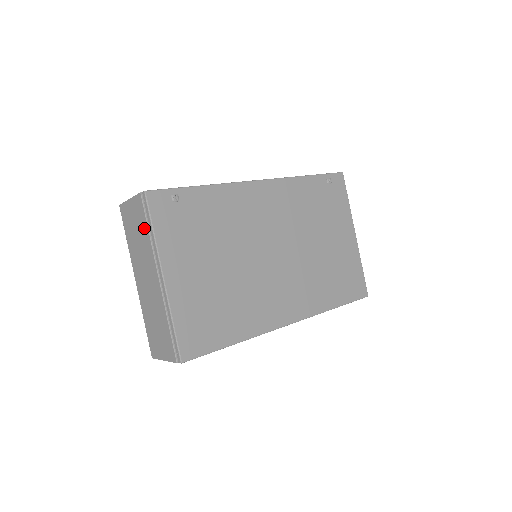
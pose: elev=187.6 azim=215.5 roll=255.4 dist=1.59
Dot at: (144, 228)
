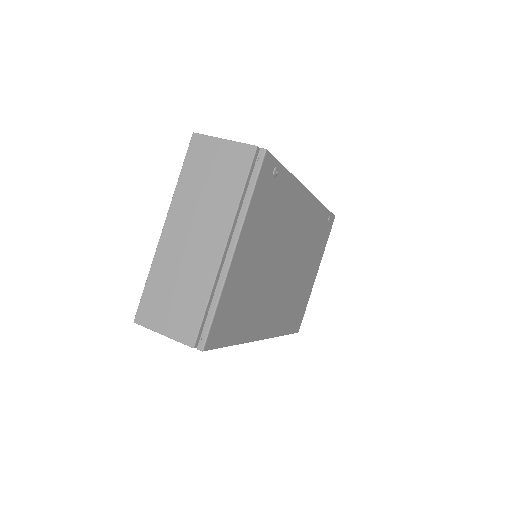
Dot at: (235, 184)
